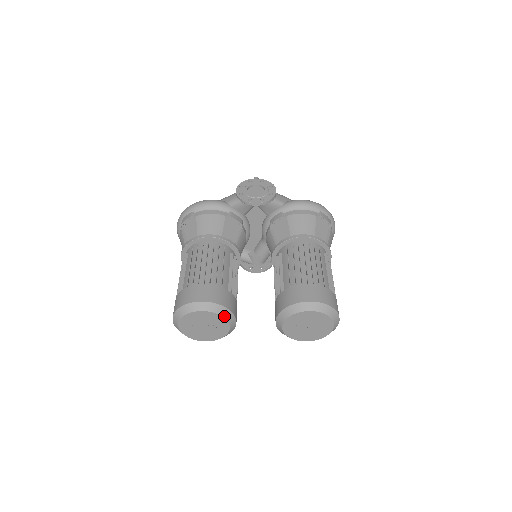
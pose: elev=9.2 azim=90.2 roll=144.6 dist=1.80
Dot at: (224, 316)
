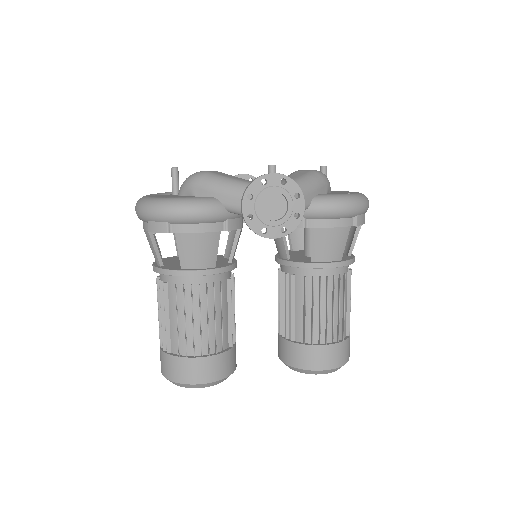
Dot at: occluded
